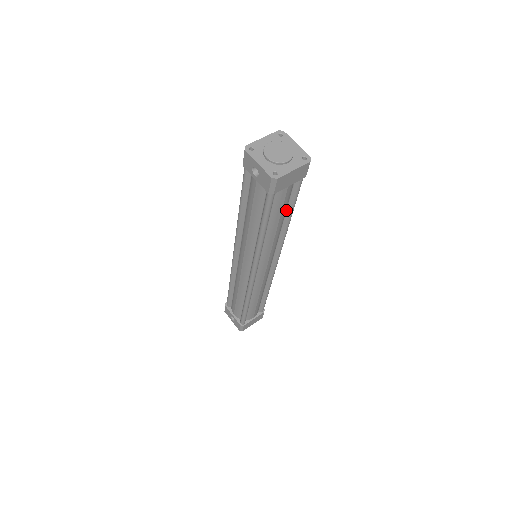
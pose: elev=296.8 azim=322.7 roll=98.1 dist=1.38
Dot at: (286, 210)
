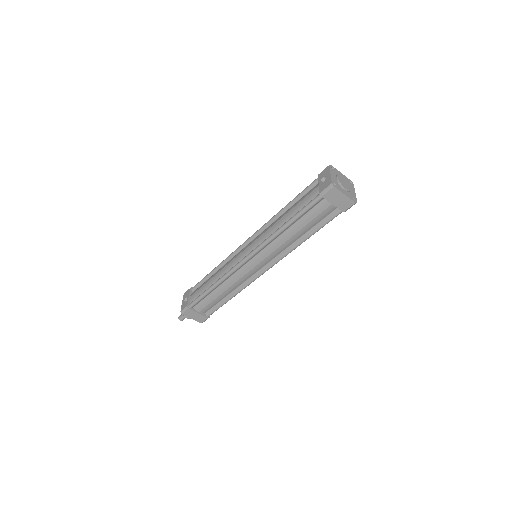
Dot at: (310, 229)
